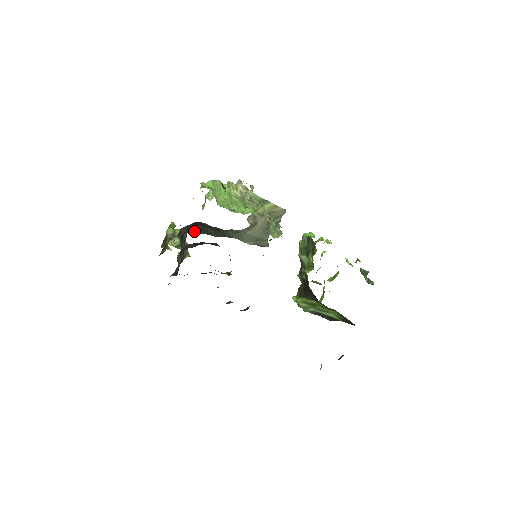
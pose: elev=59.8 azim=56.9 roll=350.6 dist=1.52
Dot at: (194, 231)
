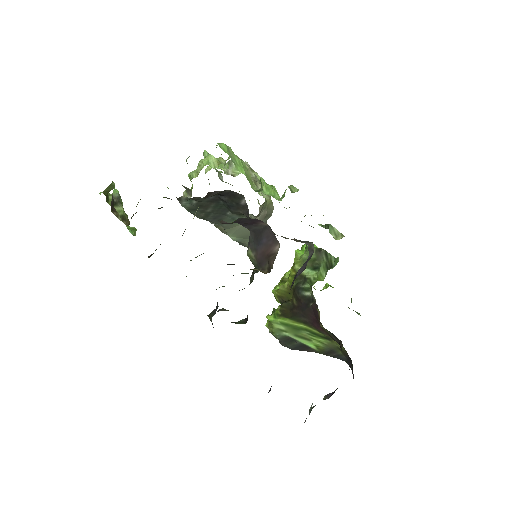
Dot at: (180, 202)
